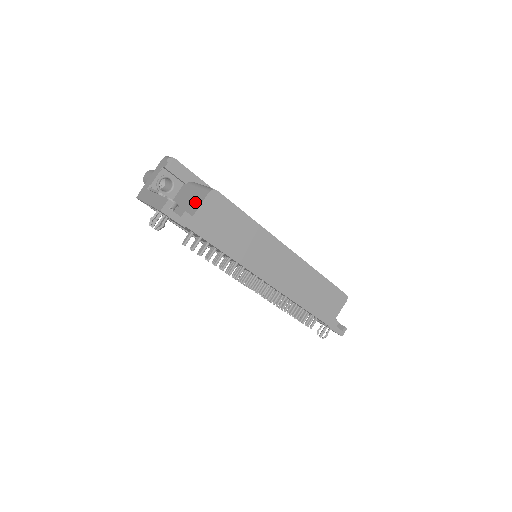
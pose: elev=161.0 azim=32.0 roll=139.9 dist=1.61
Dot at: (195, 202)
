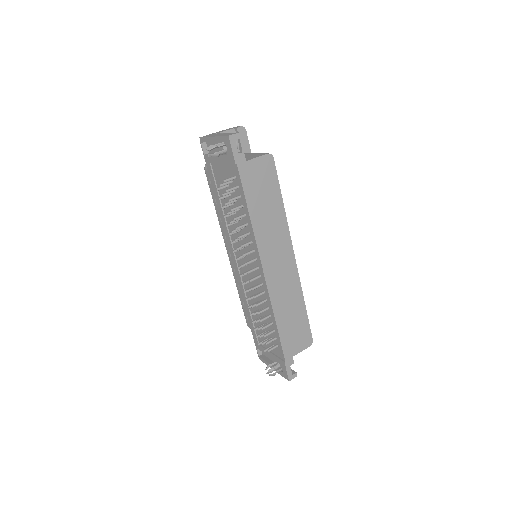
Dot at: (251, 157)
